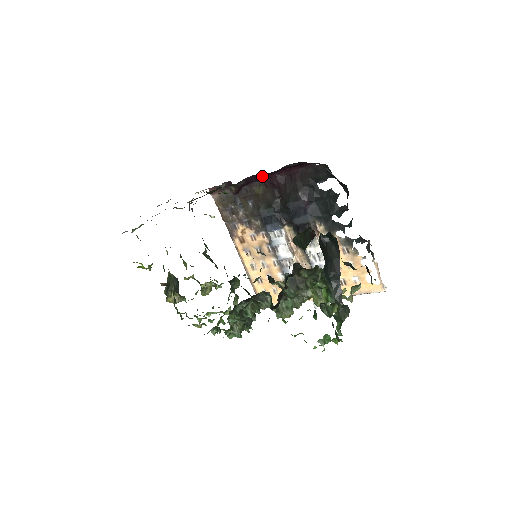
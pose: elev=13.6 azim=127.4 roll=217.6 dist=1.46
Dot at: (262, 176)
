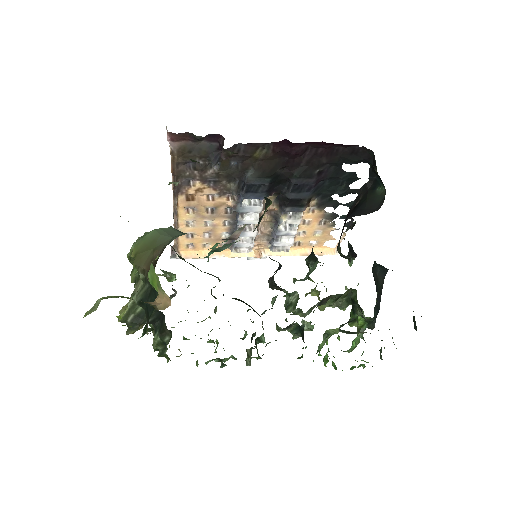
Dot at: (279, 141)
